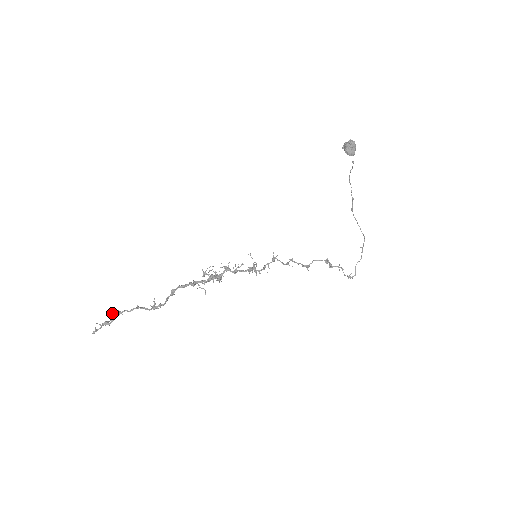
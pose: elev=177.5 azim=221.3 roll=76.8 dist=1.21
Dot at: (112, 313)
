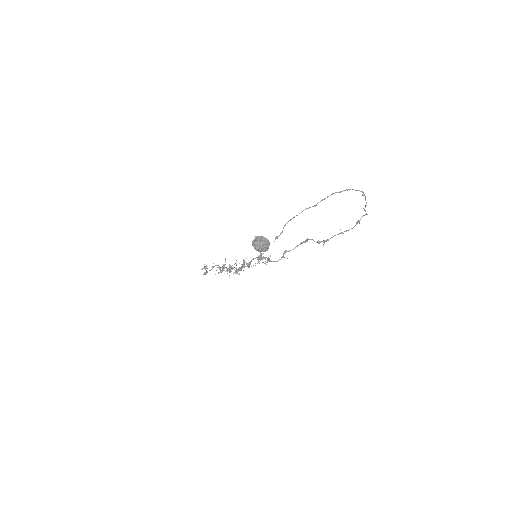
Dot at: (204, 264)
